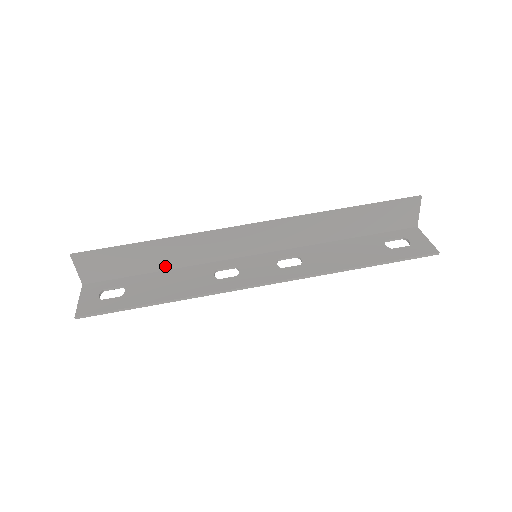
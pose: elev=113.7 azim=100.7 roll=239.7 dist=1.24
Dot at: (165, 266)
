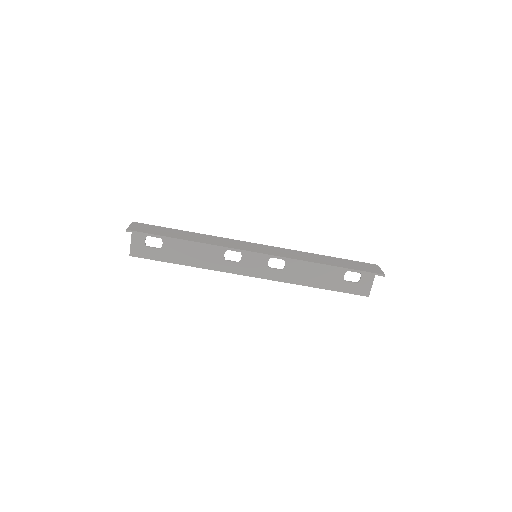
Dot at: (193, 235)
